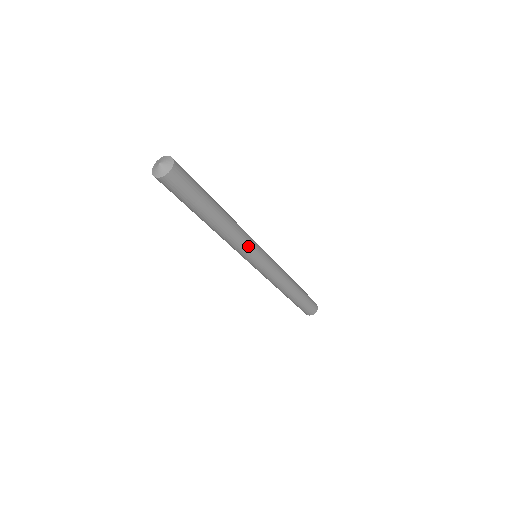
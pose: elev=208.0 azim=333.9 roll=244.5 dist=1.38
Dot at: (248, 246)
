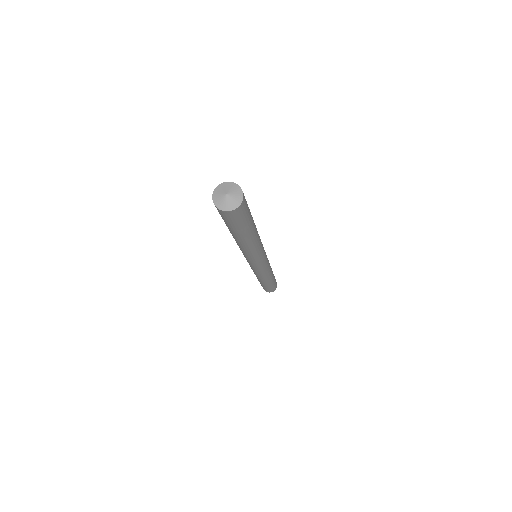
Dot at: (257, 257)
